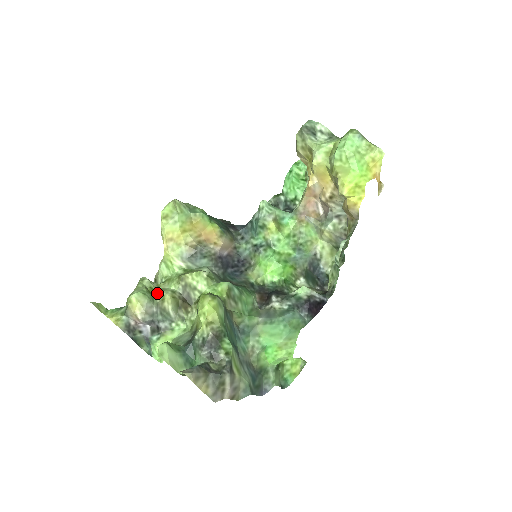
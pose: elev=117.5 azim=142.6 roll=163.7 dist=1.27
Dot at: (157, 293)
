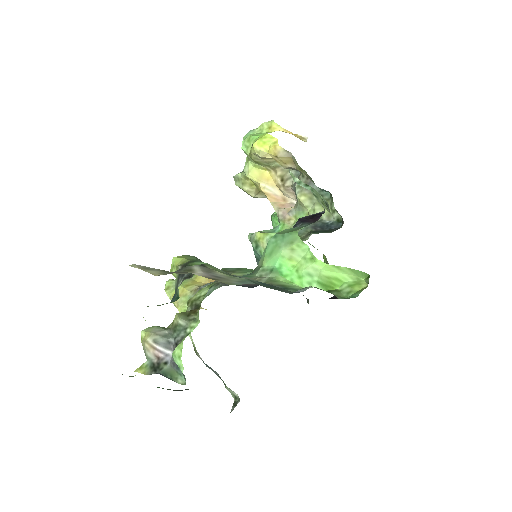
Dot at: (169, 325)
